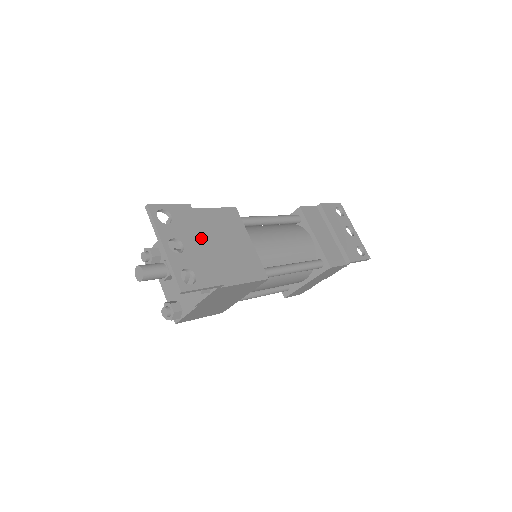
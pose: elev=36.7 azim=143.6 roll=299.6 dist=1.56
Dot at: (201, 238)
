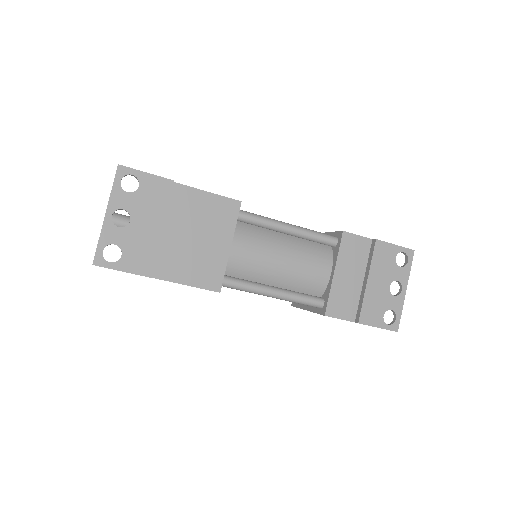
Dot at: (159, 221)
